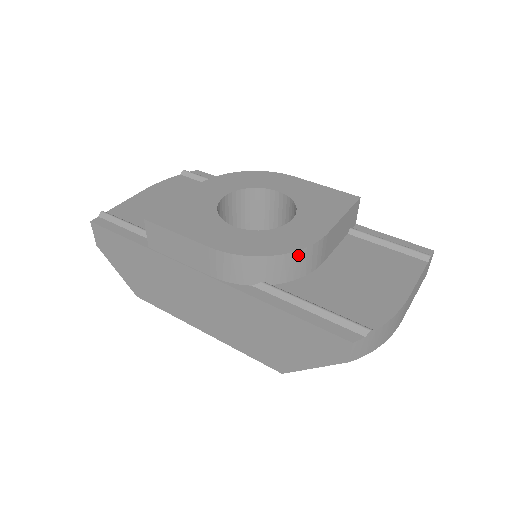
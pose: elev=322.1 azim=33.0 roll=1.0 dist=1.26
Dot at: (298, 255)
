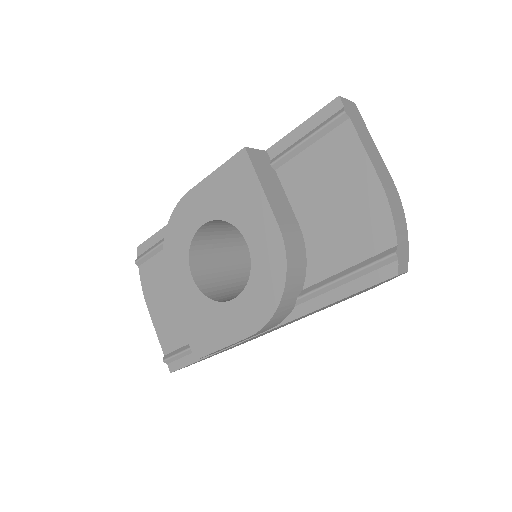
Dot at: (290, 269)
